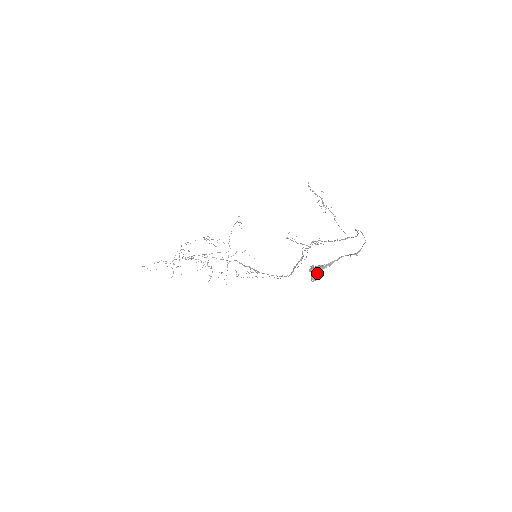
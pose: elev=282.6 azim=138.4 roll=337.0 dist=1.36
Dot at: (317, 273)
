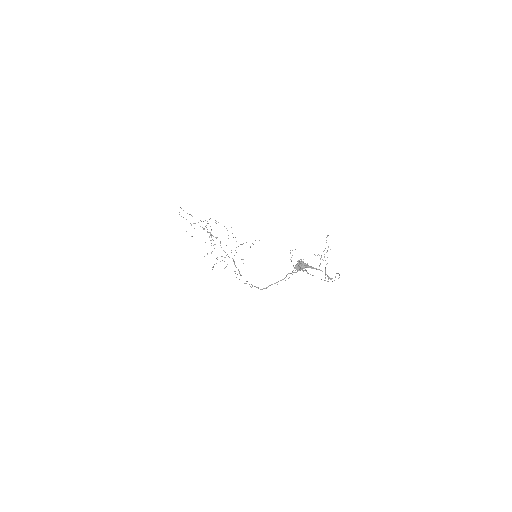
Dot at: (301, 266)
